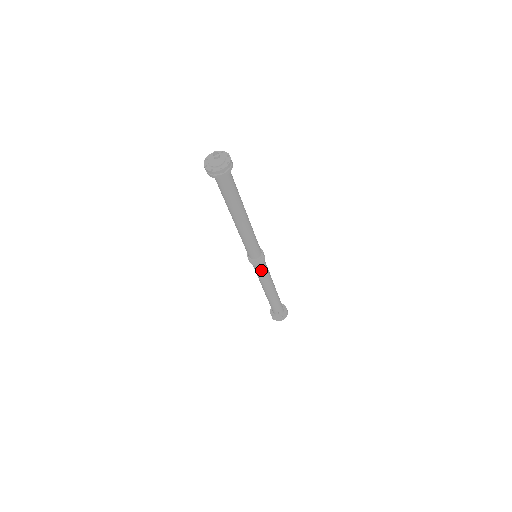
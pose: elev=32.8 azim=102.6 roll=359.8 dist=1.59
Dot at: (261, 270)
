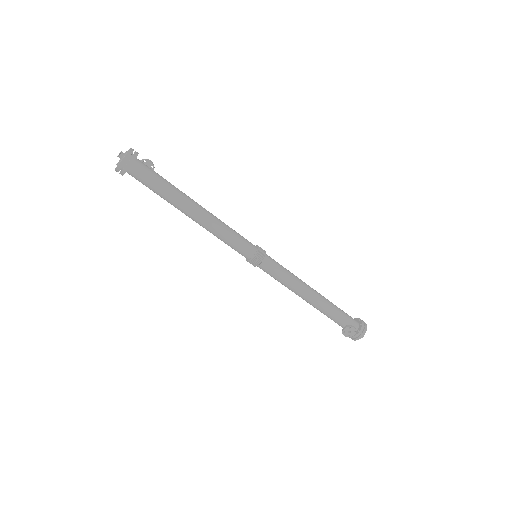
Dot at: (273, 270)
